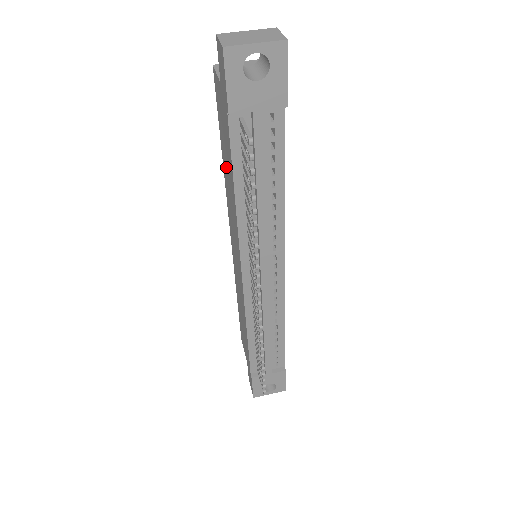
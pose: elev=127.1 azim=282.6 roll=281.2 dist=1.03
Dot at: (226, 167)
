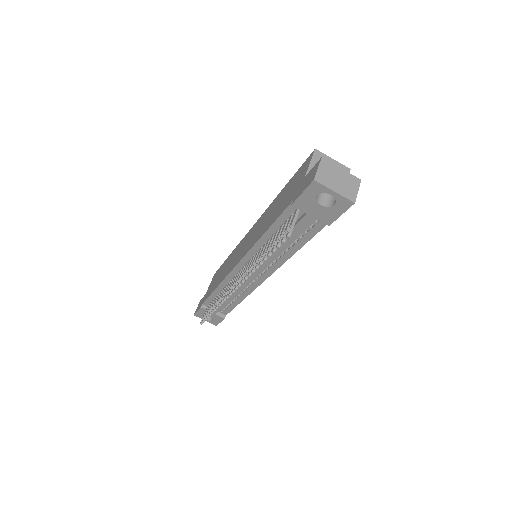
Dot at: (276, 205)
